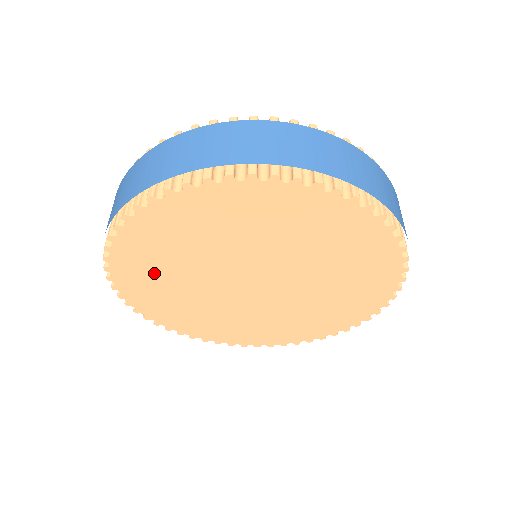
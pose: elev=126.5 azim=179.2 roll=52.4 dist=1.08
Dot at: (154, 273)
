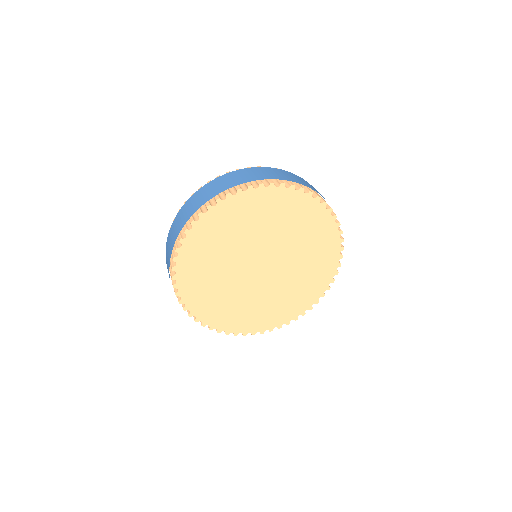
Dot at: (226, 310)
